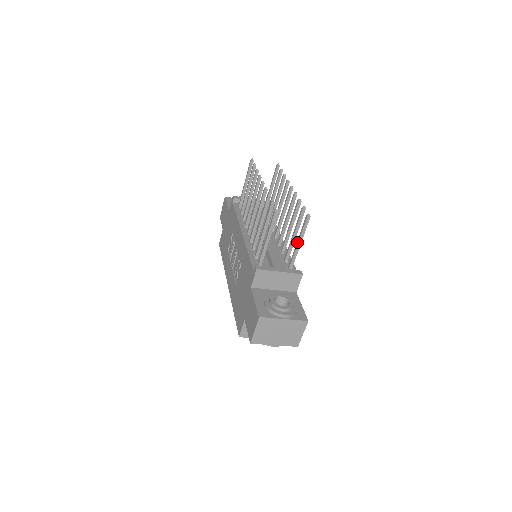
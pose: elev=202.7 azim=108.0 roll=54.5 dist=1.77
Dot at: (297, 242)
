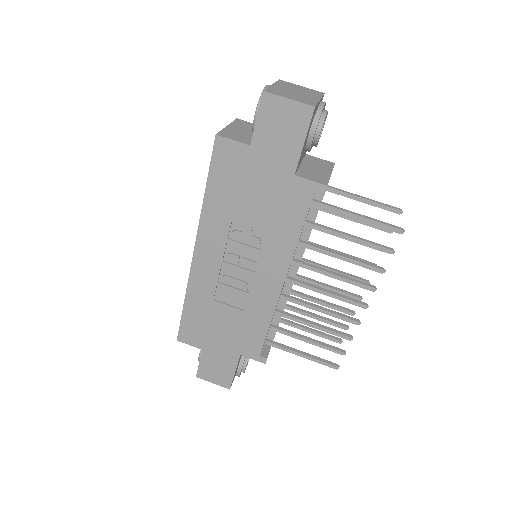
Dot at: (308, 331)
